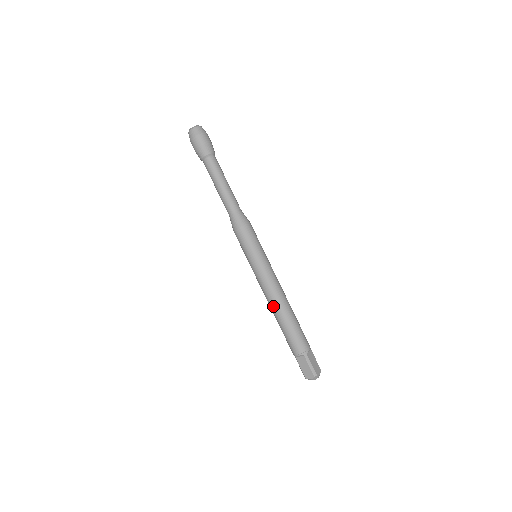
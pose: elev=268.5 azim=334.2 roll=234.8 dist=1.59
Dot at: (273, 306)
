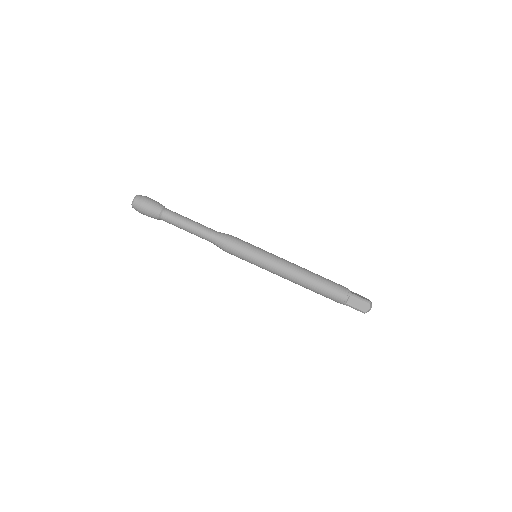
Dot at: occluded
